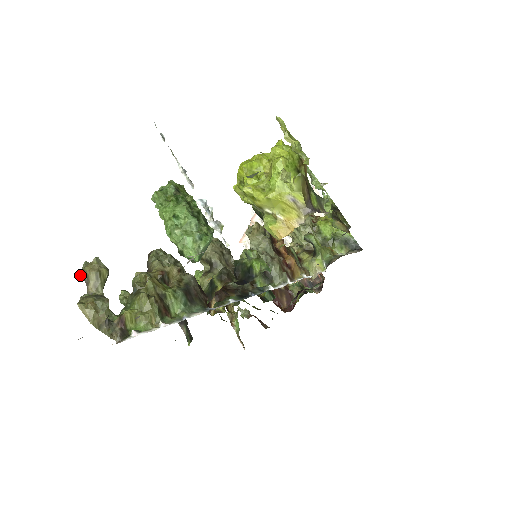
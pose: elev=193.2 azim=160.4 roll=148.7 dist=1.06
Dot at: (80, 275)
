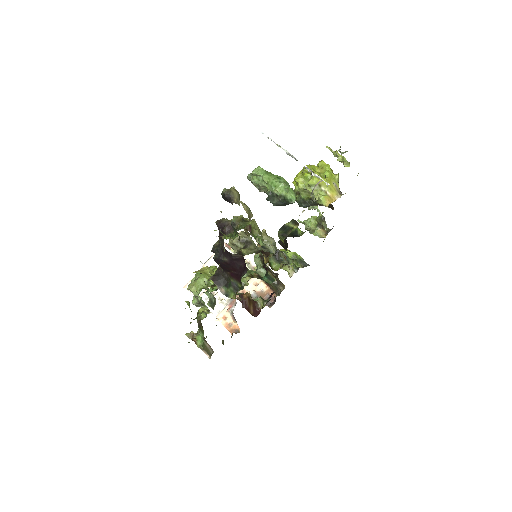
Dot at: (226, 193)
